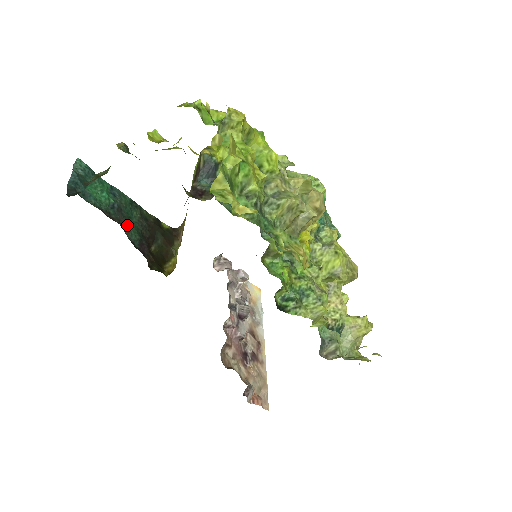
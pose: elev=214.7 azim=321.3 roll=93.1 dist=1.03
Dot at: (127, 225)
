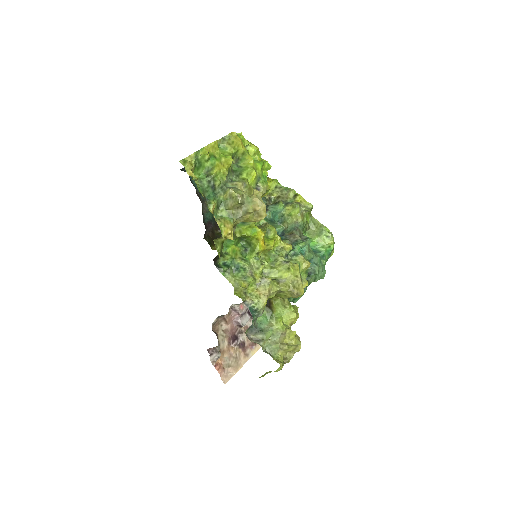
Dot at: occluded
